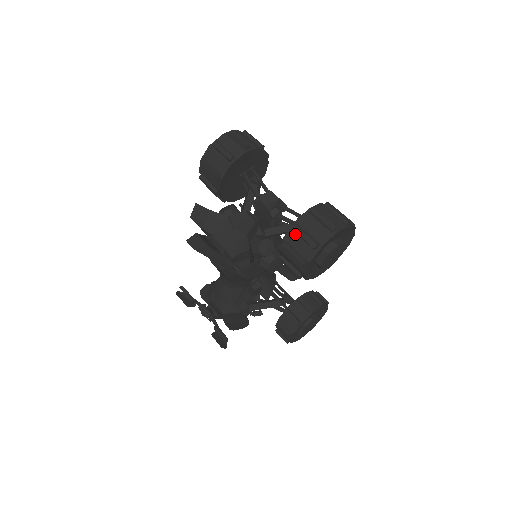
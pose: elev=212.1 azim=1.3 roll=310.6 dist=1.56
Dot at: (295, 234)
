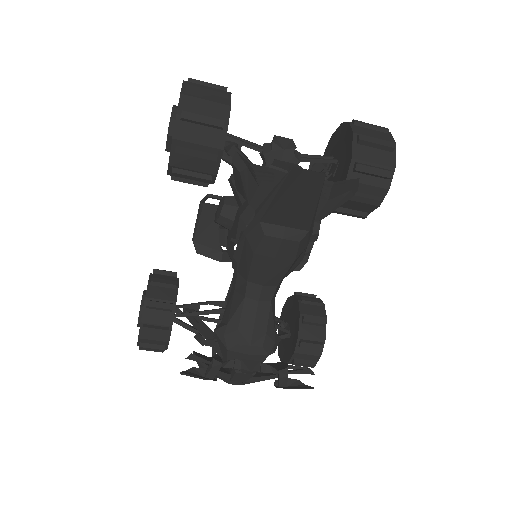
Dot at: (362, 147)
